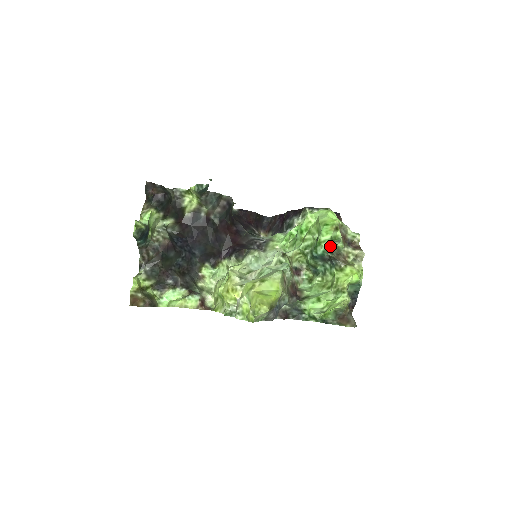
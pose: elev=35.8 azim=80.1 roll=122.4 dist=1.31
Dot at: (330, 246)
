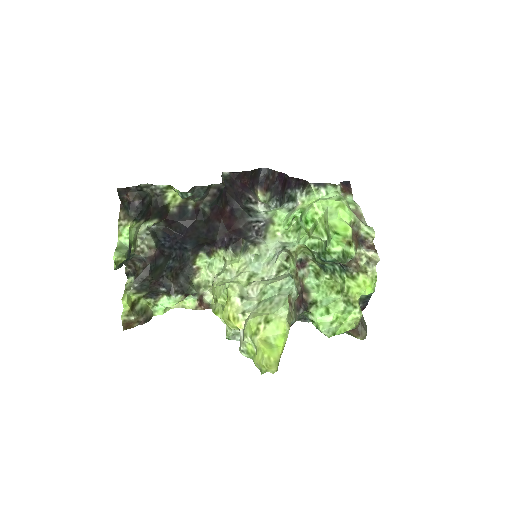
Dot at: (341, 260)
